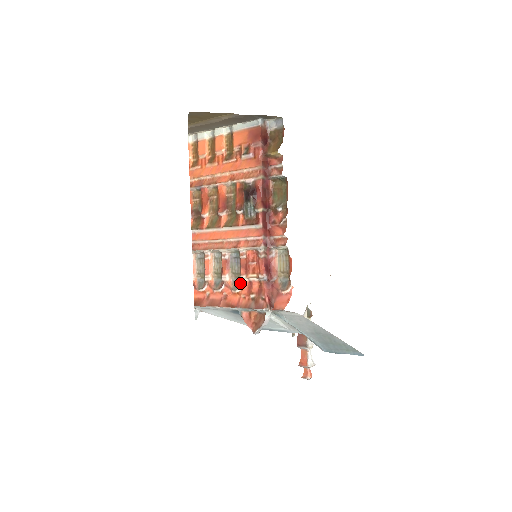
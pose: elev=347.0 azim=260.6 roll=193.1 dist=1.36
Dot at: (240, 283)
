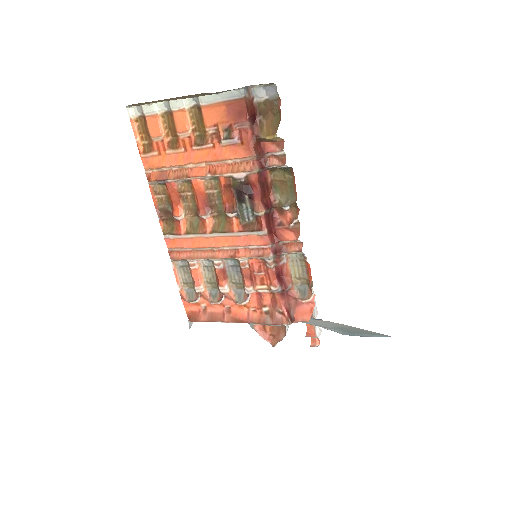
Dot at: (246, 295)
